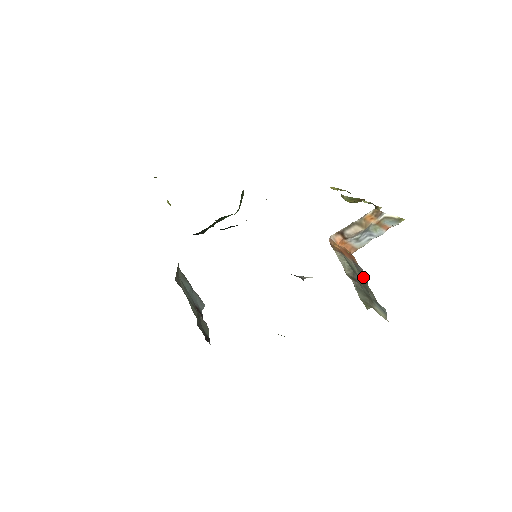
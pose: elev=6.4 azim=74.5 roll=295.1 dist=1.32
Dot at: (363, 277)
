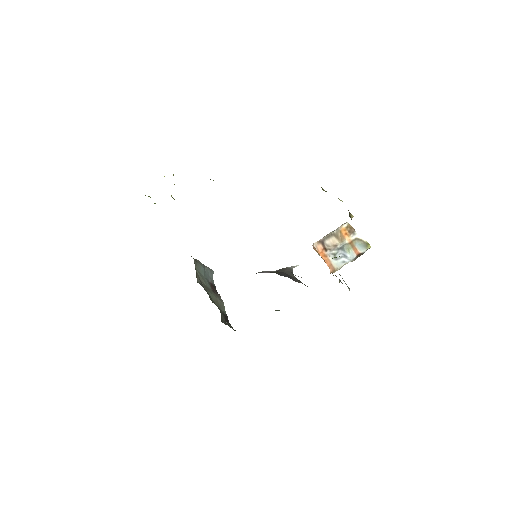
Dot at: occluded
